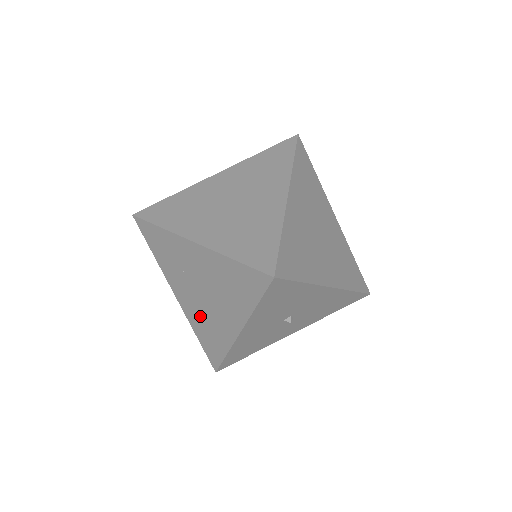
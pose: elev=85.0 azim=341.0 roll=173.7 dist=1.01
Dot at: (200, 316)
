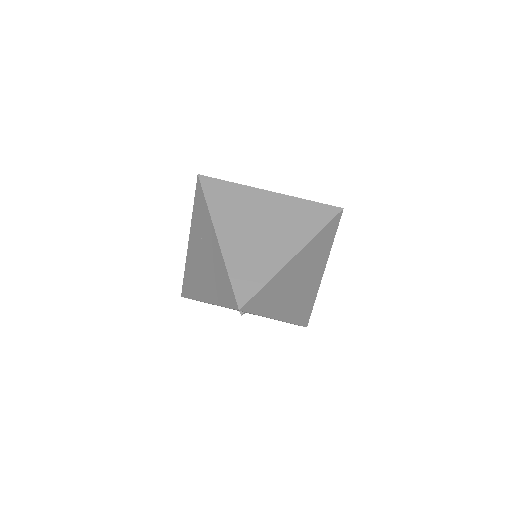
Dot at: (194, 267)
